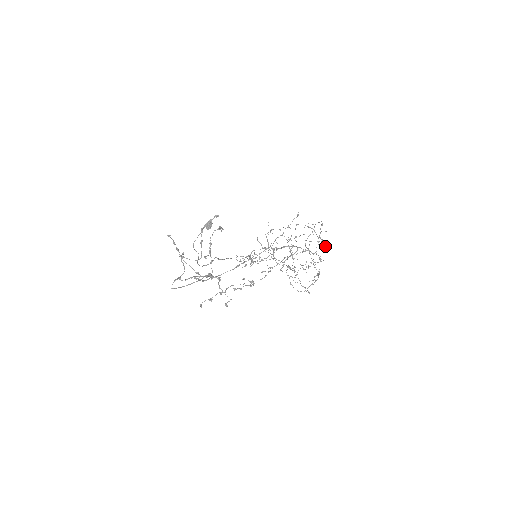
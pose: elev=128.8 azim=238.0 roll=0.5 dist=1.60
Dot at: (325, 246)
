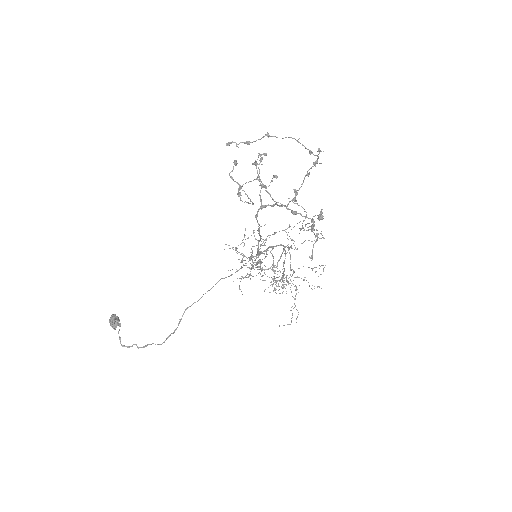
Dot at: occluded
